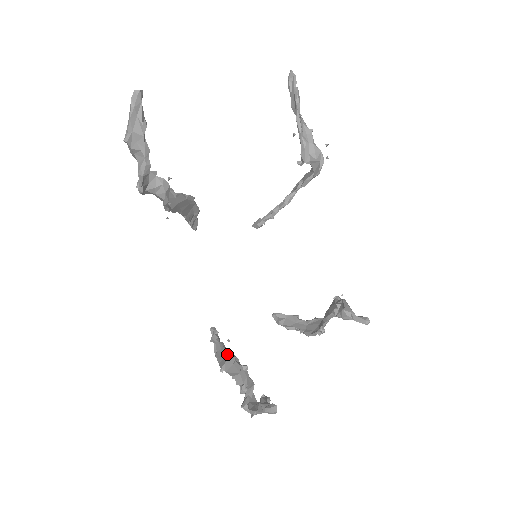
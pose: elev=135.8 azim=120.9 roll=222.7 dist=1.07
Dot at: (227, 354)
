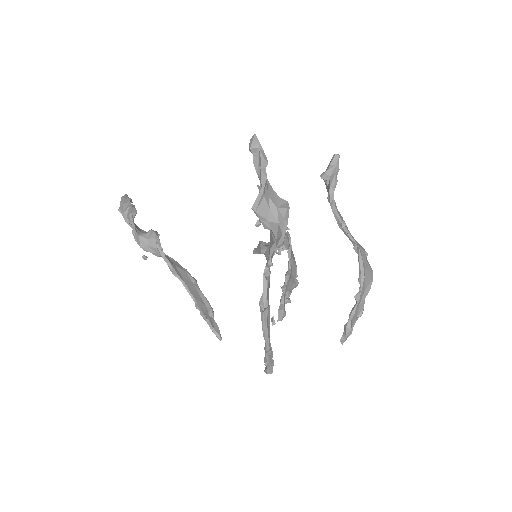
Dot at: occluded
